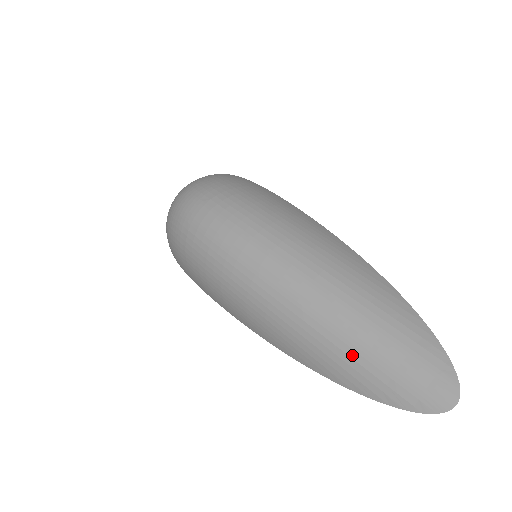
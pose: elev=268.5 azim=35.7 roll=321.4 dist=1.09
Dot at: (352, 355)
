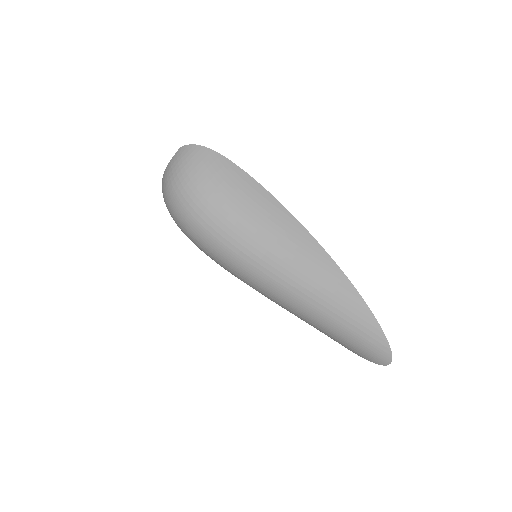
Dot at: (331, 335)
